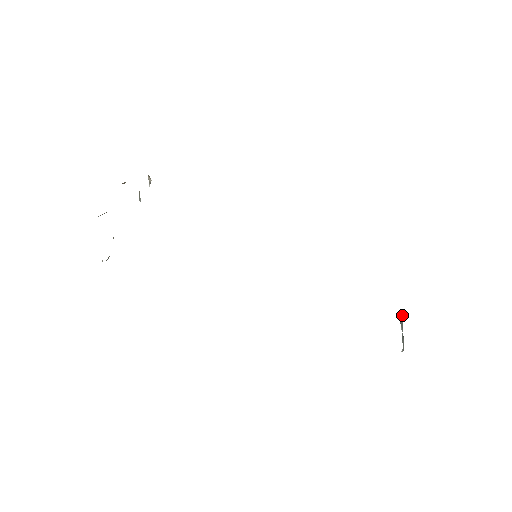
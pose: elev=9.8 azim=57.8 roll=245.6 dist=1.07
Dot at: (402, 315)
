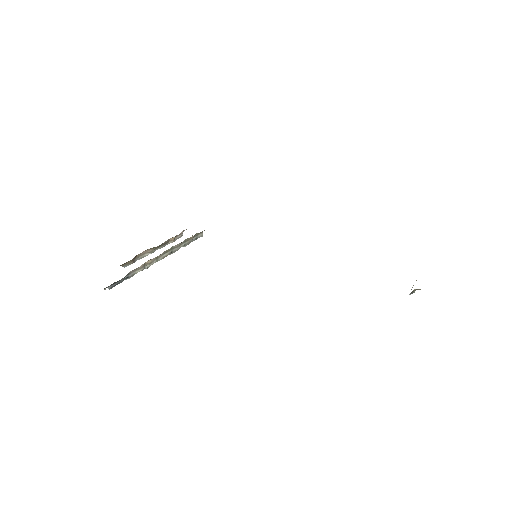
Dot at: occluded
